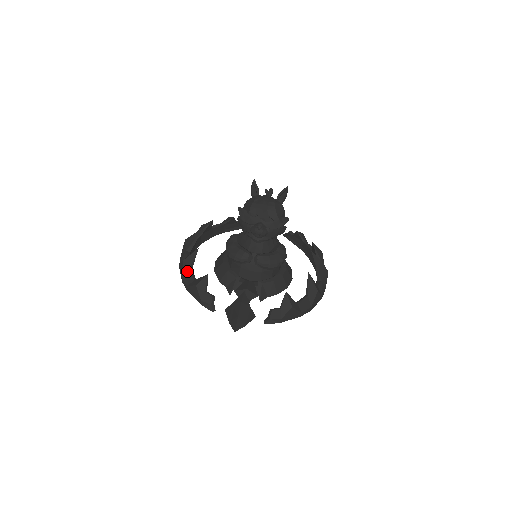
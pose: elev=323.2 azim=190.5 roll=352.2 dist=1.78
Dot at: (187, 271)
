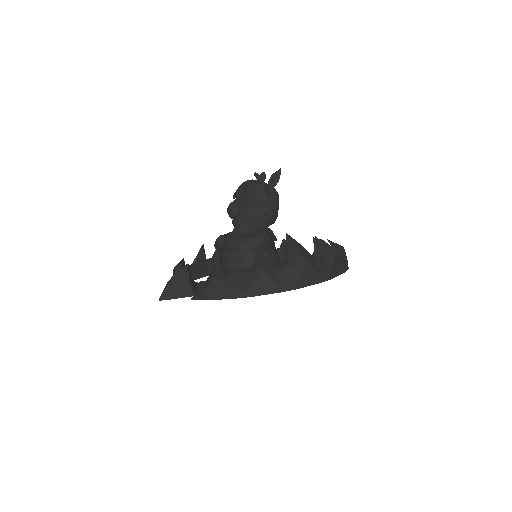
Dot at: occluded
